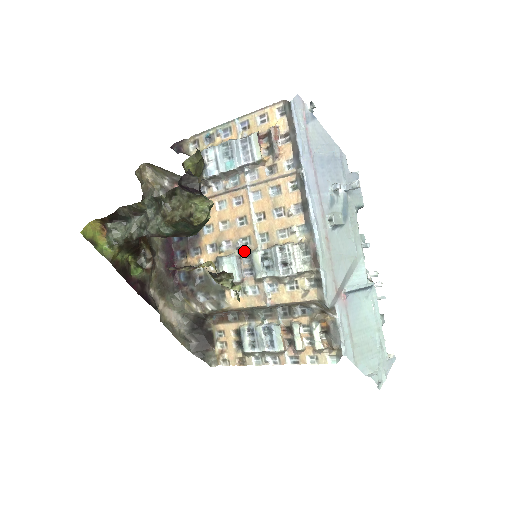
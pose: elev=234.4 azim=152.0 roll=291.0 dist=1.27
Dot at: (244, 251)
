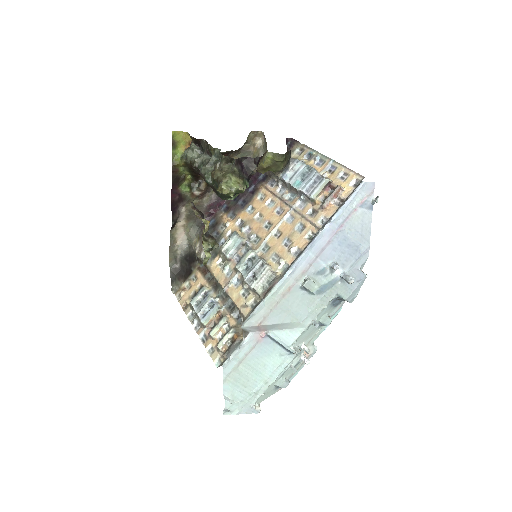
Dot at: (249, 244)
